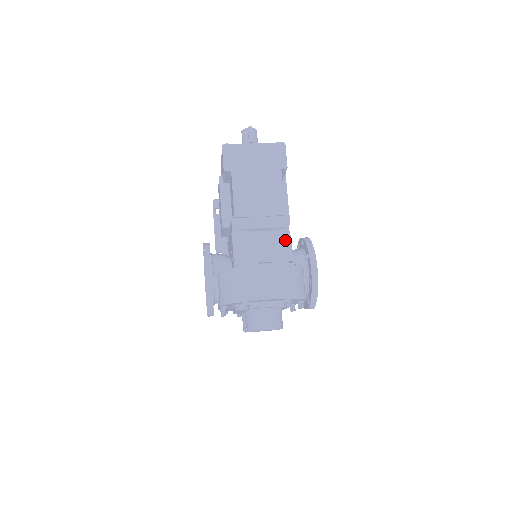
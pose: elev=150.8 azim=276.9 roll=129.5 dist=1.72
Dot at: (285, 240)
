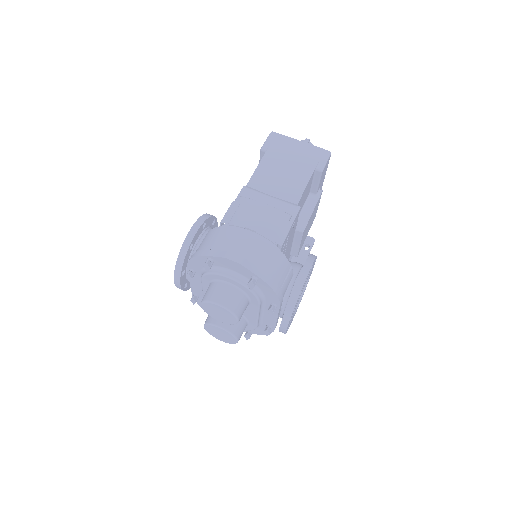
Dot at: (284, 223)
